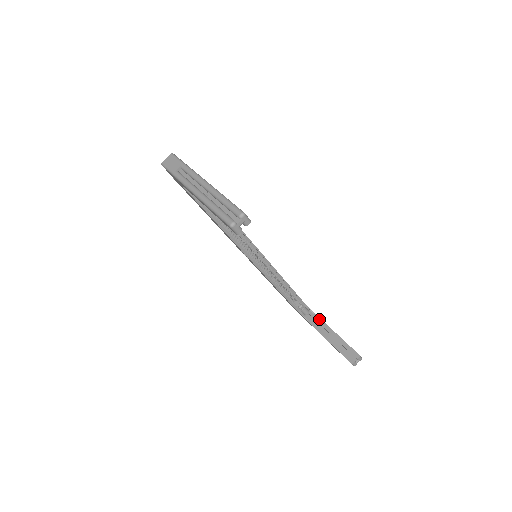
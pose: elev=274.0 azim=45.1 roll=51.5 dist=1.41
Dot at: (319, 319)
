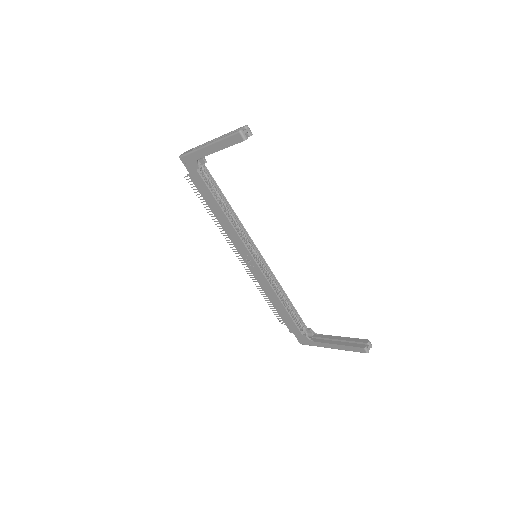
Dot at: (323, 335)
